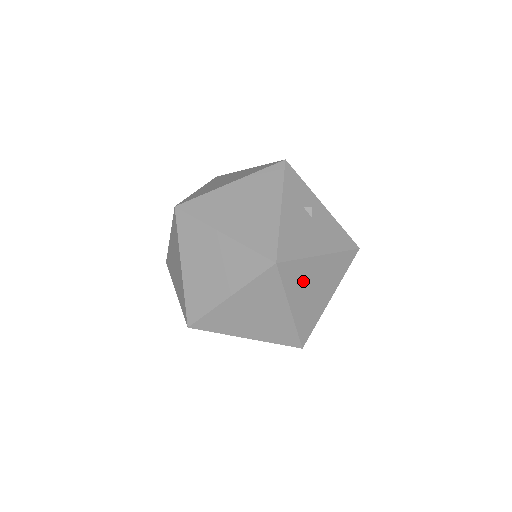
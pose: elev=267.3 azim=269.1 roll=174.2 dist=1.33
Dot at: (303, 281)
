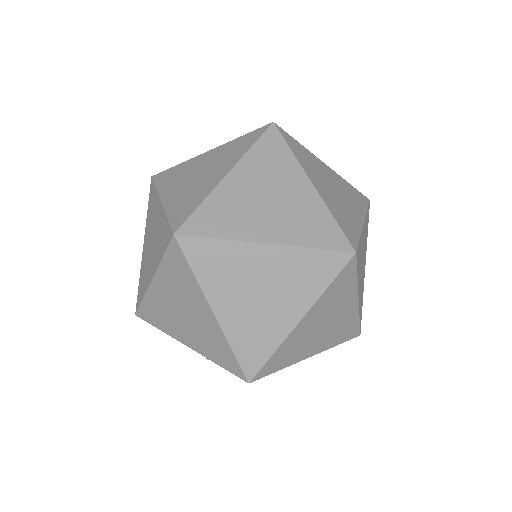
Dot at: (315, 169)
